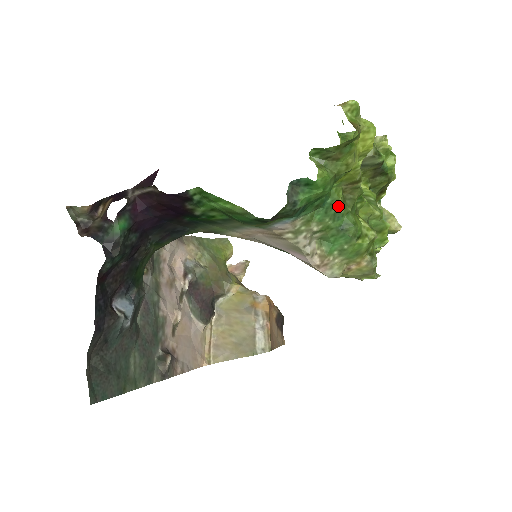
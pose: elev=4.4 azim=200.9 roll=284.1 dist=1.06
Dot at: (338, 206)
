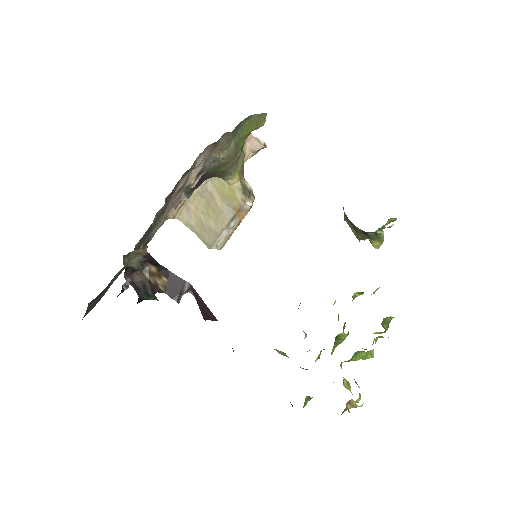
Dot at: occluded
